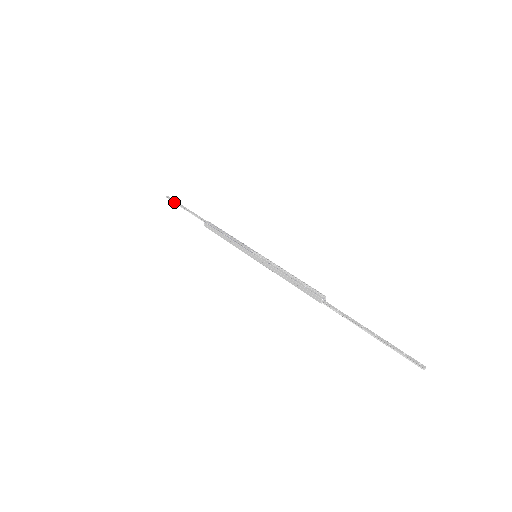
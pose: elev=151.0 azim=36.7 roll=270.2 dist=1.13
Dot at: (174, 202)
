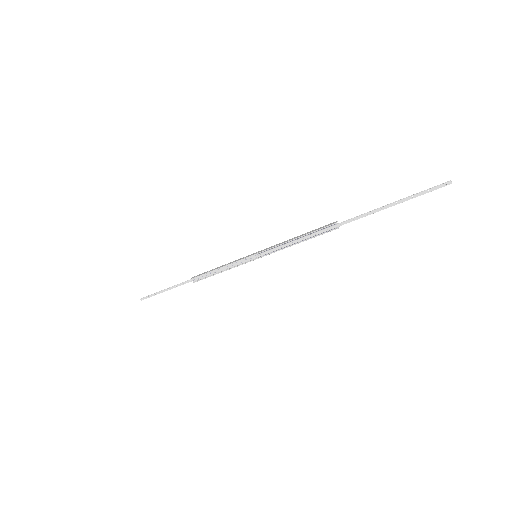
Dot at: (152, 294)
